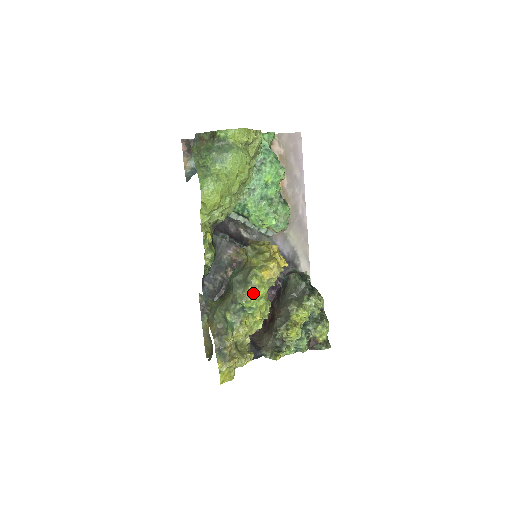
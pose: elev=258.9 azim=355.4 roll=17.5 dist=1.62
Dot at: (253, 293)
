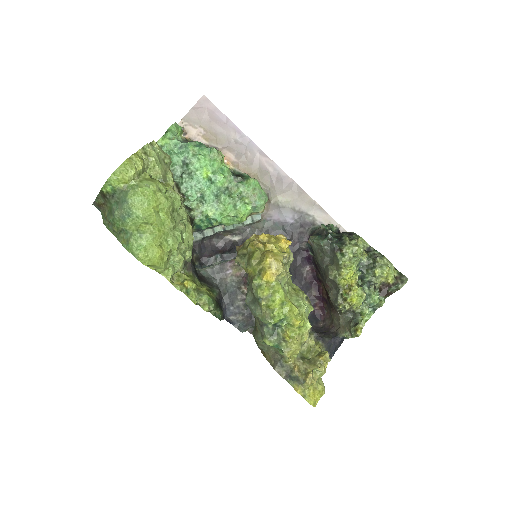
Dot at: (270, 306)
